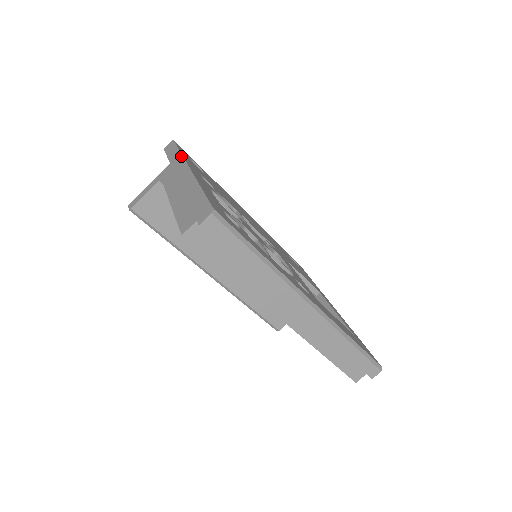
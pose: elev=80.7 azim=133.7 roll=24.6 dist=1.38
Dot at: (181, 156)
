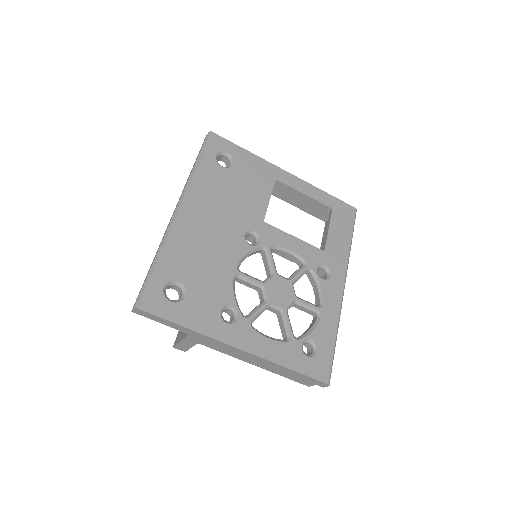
Dot at: (203, 336)
